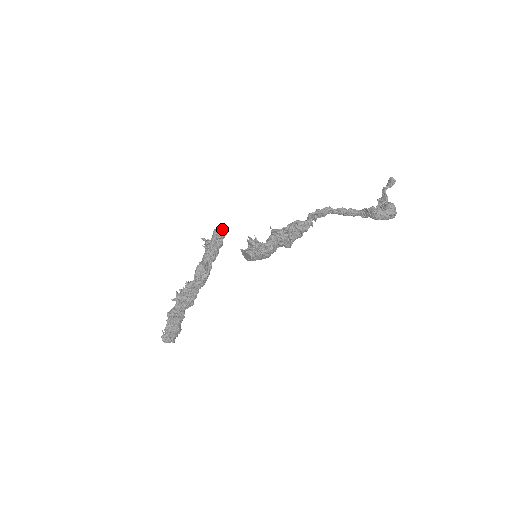
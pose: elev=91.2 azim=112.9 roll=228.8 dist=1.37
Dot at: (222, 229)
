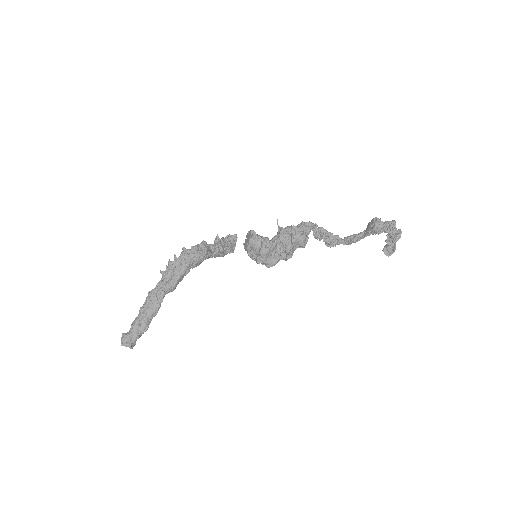
Dot at: occluded
